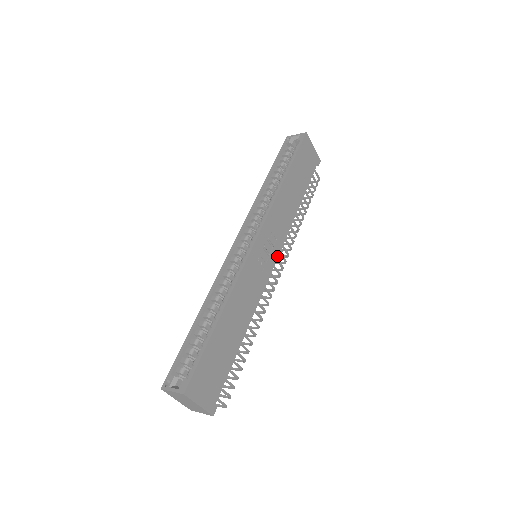
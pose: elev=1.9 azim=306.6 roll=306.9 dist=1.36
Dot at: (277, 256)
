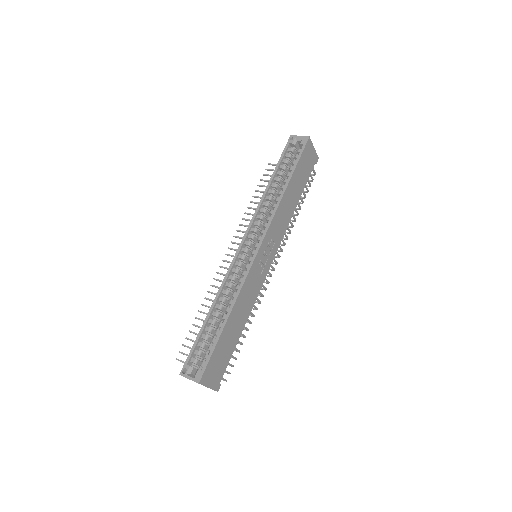
Dot at: (274, 257)
